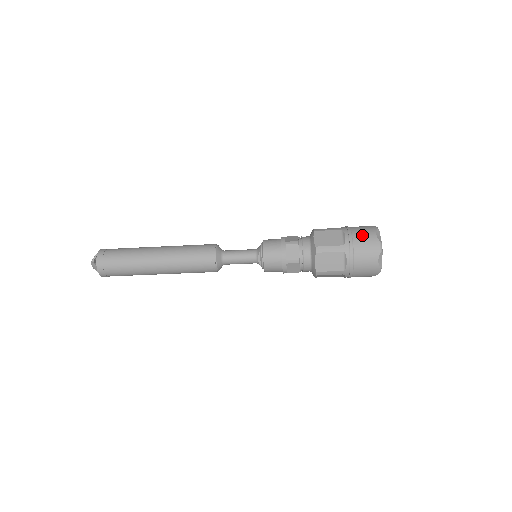
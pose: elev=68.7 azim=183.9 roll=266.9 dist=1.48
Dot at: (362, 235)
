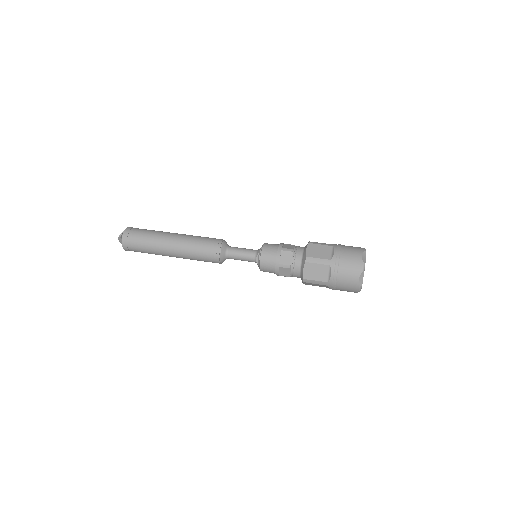
Dot at: (349, 254)
